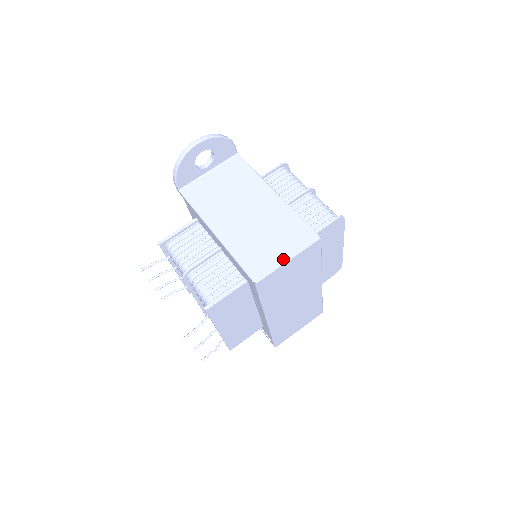
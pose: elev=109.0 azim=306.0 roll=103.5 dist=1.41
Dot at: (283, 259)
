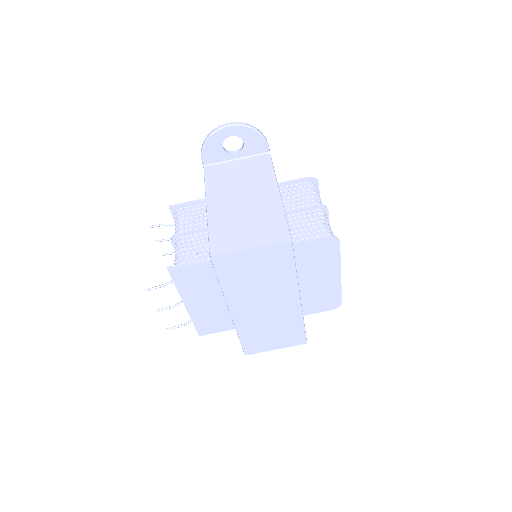
Dot at: (246, 245)
